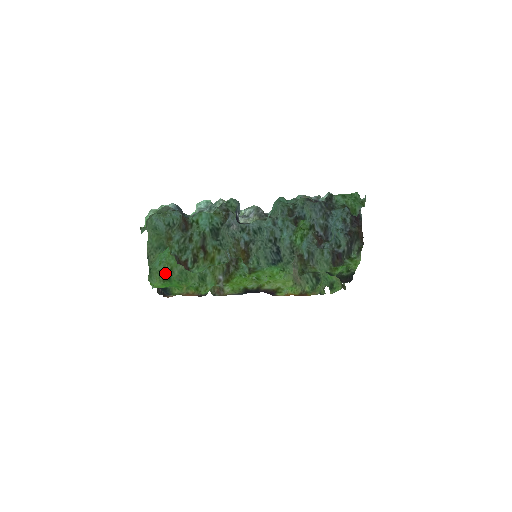
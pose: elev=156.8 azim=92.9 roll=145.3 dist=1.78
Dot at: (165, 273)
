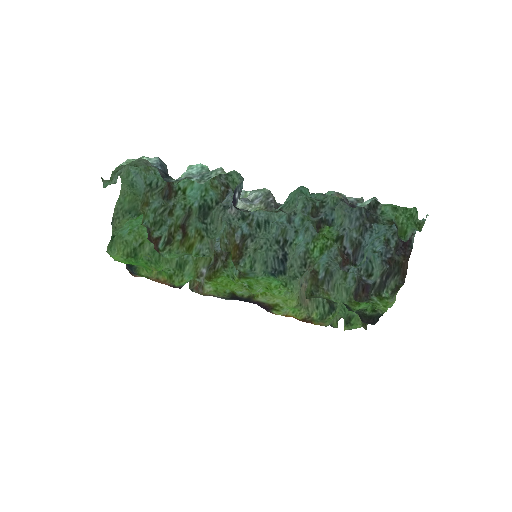
Dot at: (133, 246)
